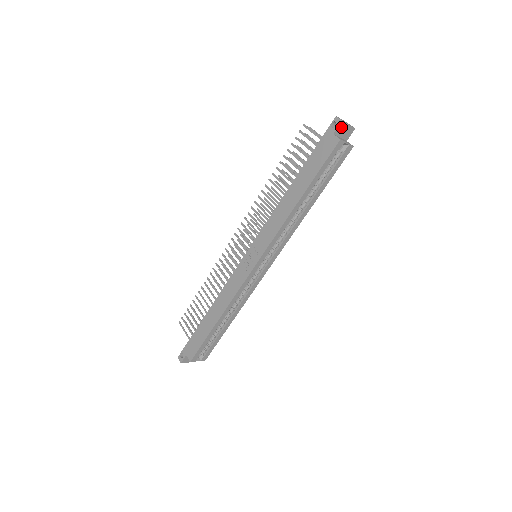
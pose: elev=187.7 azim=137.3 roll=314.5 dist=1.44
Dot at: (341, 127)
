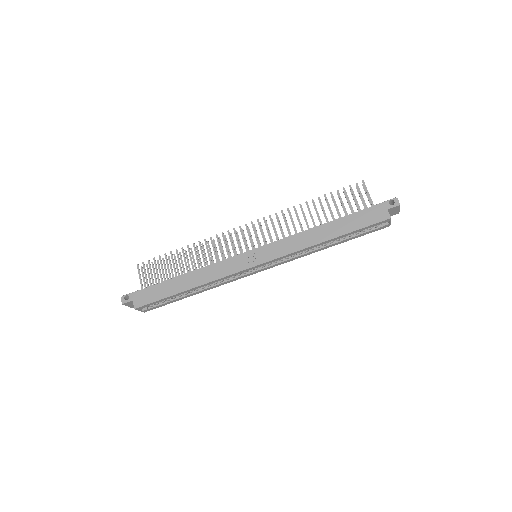
Dot at: (395, 208)
